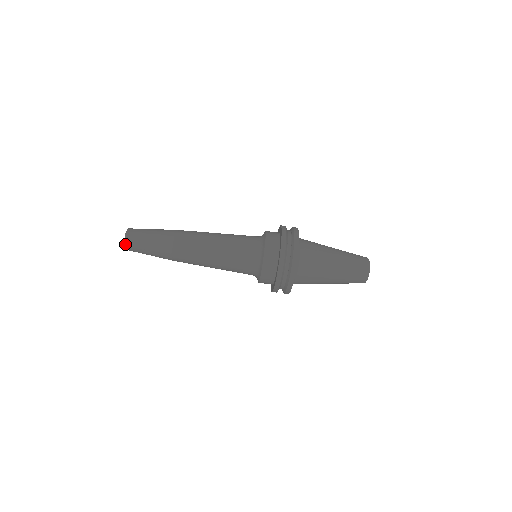
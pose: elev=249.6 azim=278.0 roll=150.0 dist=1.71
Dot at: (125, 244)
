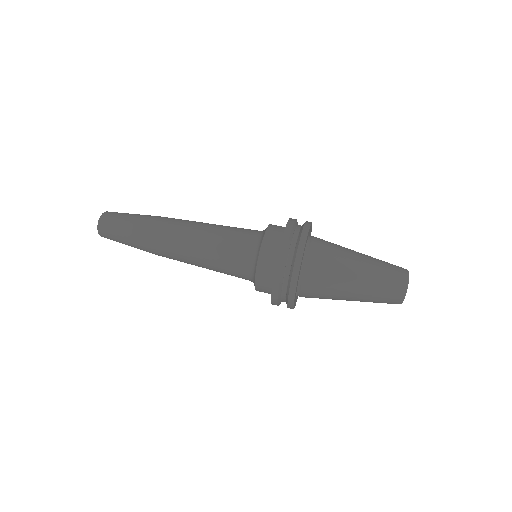
Dot at: (106, 212)
